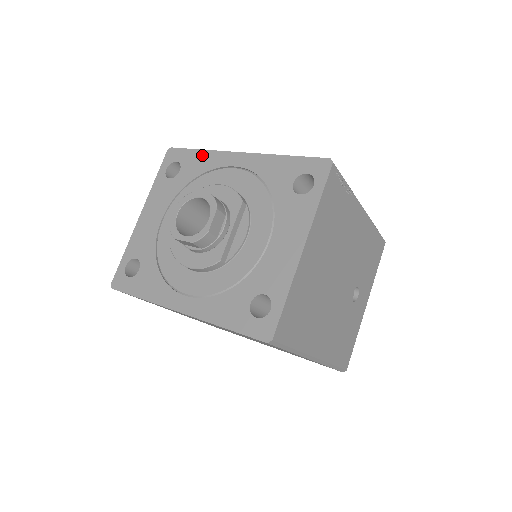
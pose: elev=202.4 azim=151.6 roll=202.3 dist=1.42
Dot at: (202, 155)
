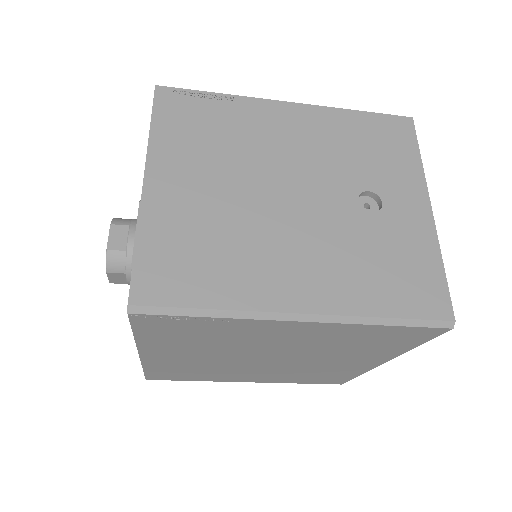
Dot at: occluded
